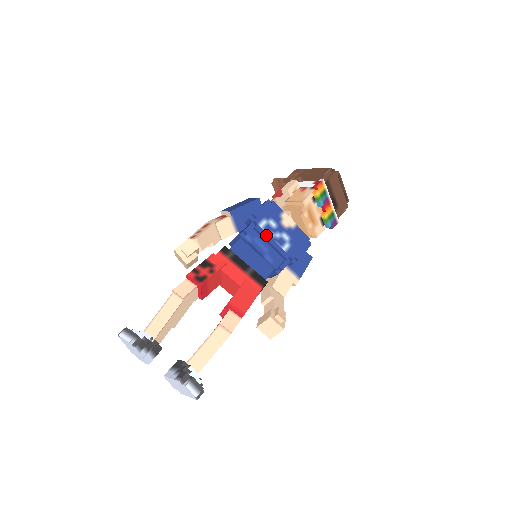
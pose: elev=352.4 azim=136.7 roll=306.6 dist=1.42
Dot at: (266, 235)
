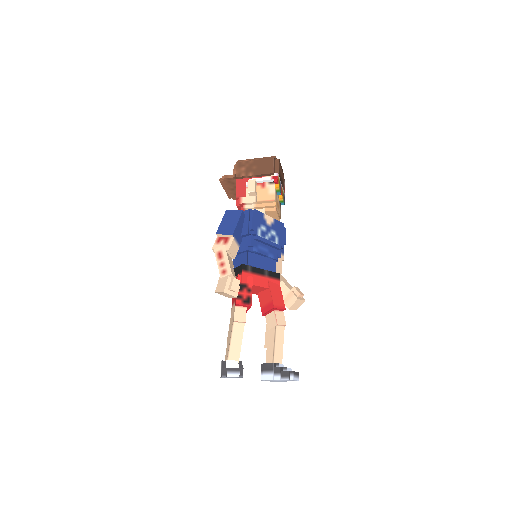
Dot at: (264, 240)
